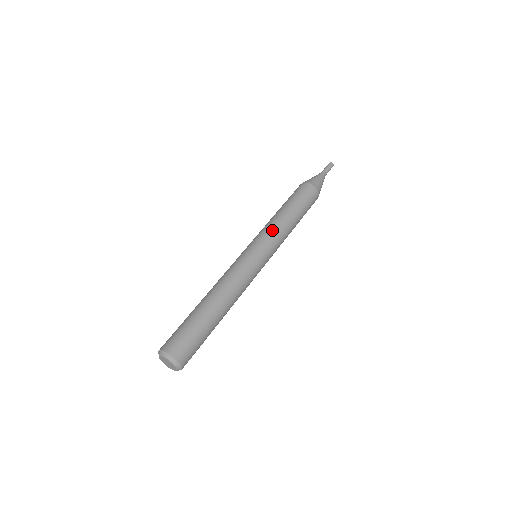
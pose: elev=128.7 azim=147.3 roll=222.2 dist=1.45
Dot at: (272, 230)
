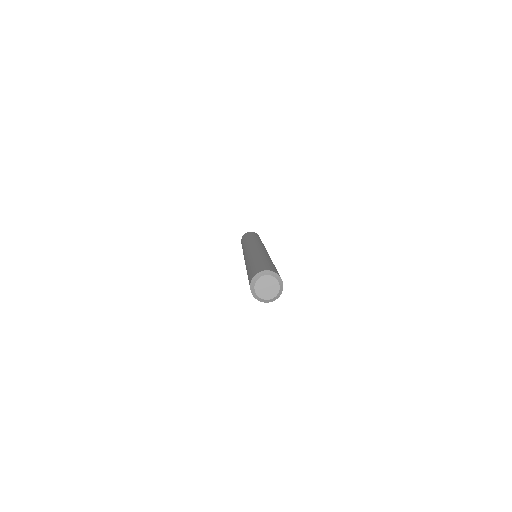
Dot at: (256, 240)
